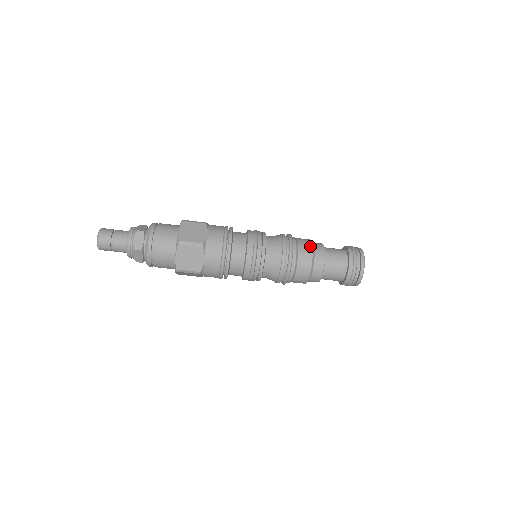
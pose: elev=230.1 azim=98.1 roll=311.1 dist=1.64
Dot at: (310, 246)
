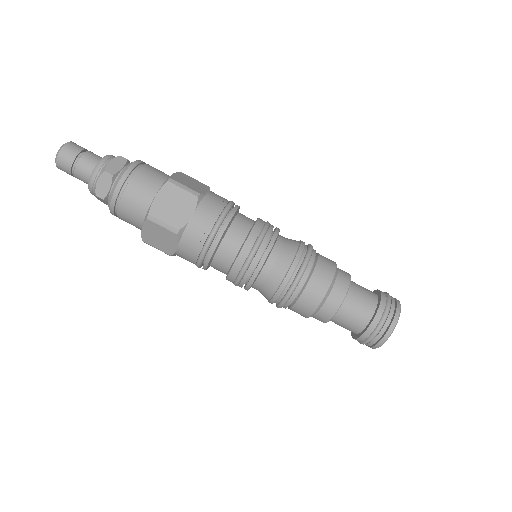
Dot at: occluded
